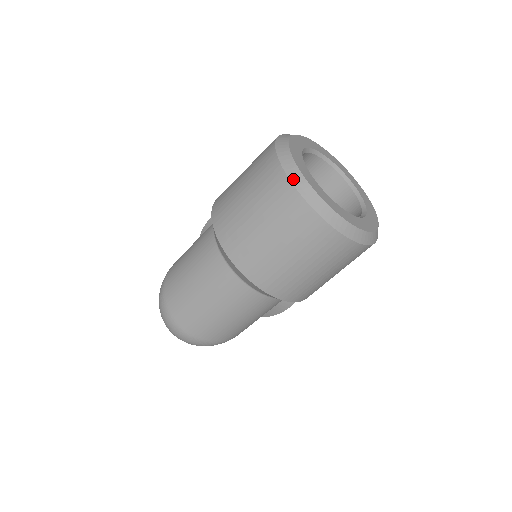
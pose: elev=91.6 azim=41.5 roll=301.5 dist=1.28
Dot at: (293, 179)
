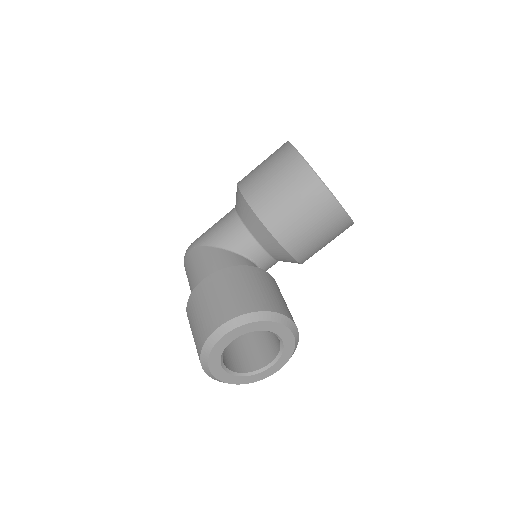
Dot at: (205, 370)
